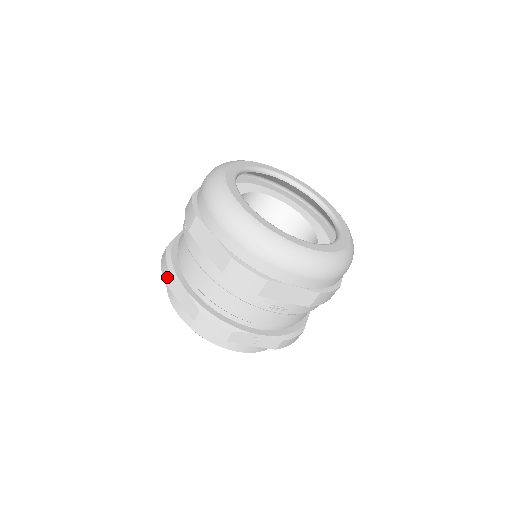
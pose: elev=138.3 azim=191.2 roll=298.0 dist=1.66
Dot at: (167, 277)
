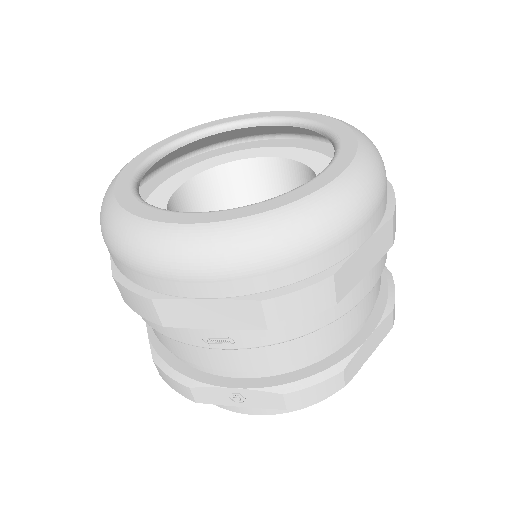
Dot at: occluded
